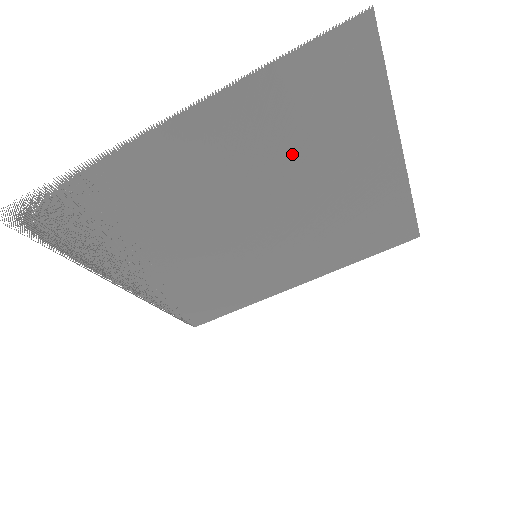
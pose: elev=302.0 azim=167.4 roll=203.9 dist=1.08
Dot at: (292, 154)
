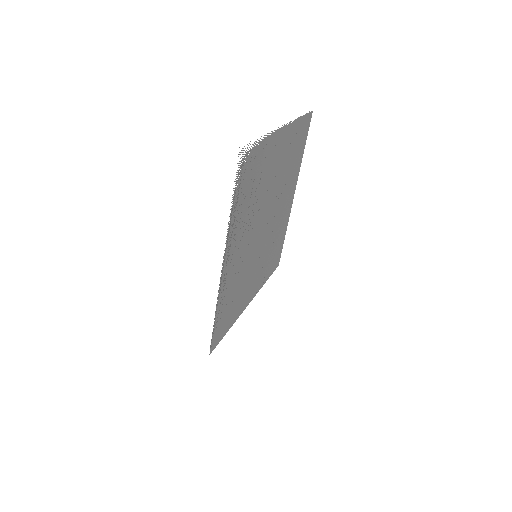
Dot at: (288, 171)
